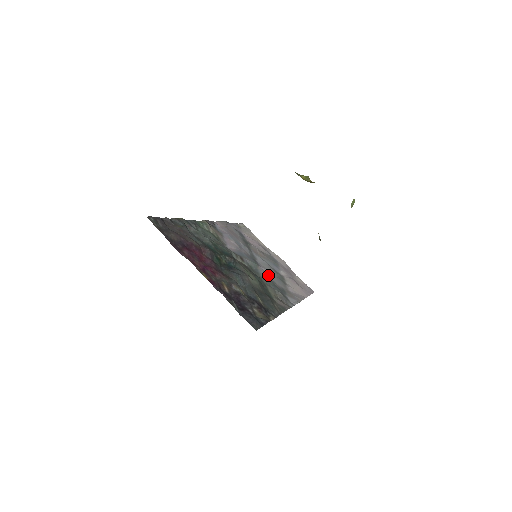
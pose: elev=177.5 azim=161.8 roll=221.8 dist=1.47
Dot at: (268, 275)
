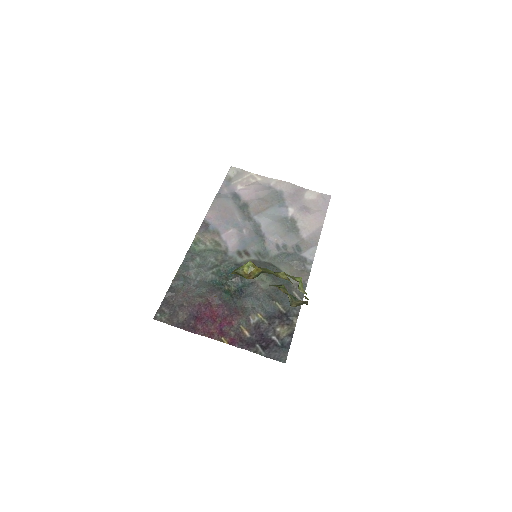
Dot at: (277, 242)
